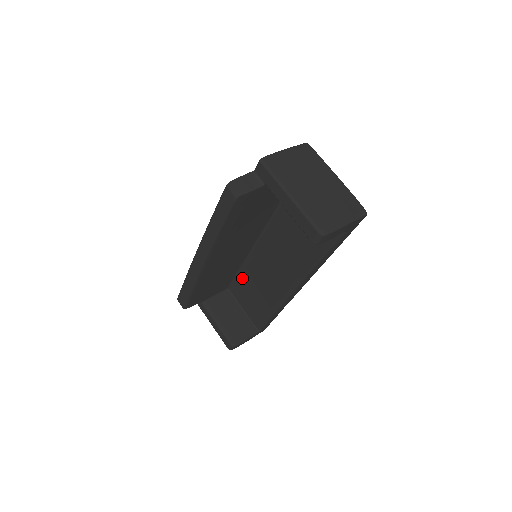
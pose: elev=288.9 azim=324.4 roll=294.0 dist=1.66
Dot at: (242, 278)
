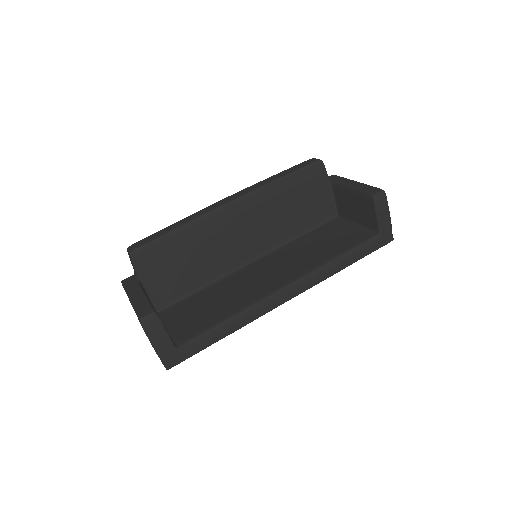
Dot at: (198, 296)
